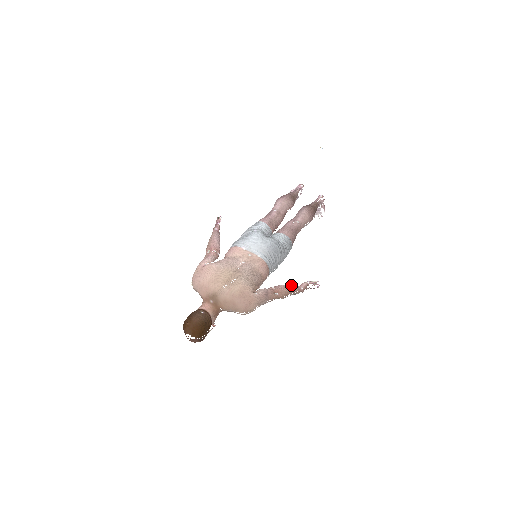
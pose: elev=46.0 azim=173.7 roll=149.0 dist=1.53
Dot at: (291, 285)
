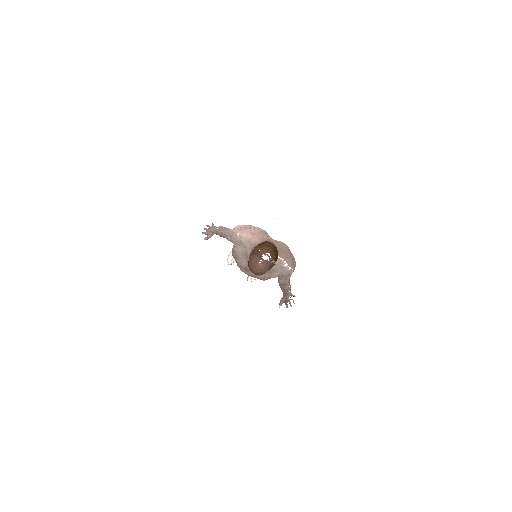
Dot at: occluded
